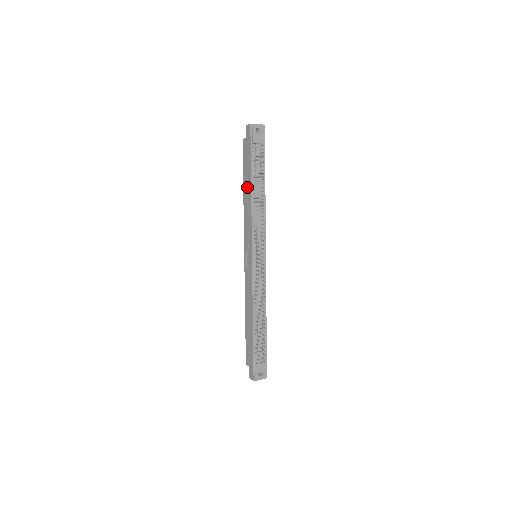
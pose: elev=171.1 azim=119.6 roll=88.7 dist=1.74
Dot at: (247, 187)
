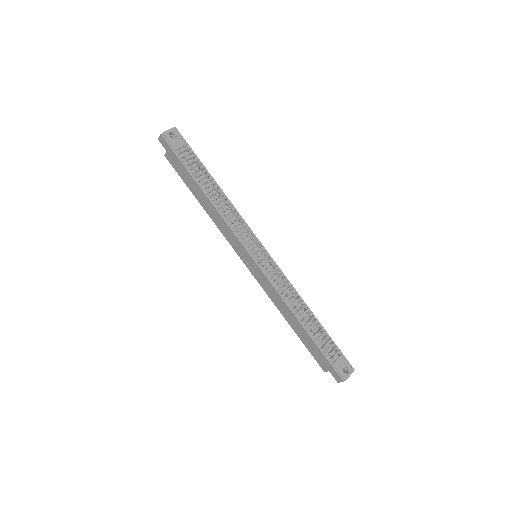
Dot at: (200, 196)
